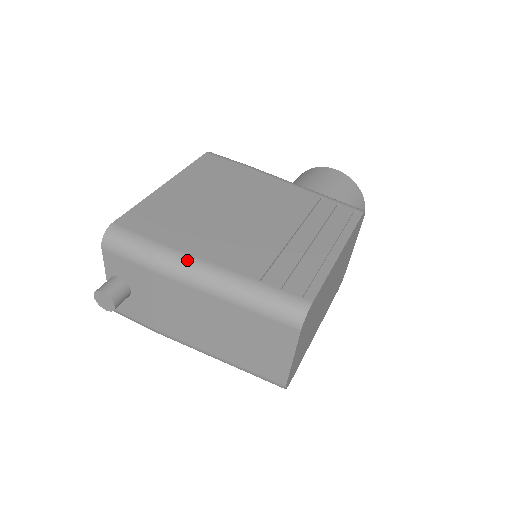
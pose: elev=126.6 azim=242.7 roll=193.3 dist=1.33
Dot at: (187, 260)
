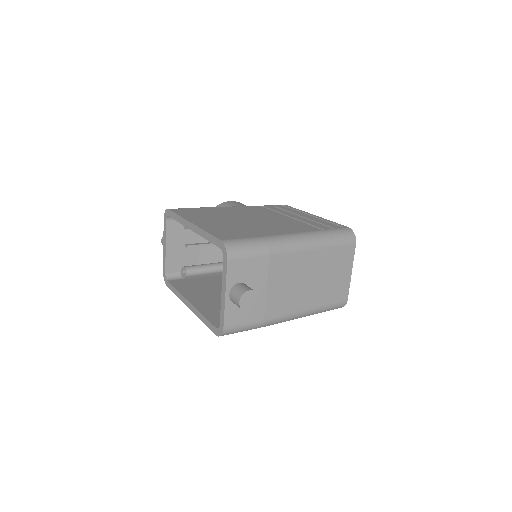
Dot at: (285, 237)
